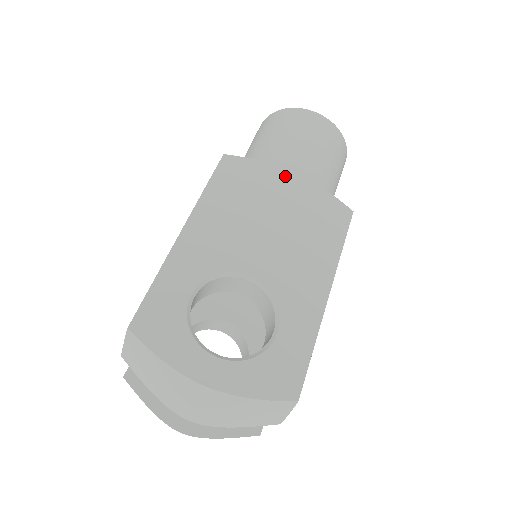
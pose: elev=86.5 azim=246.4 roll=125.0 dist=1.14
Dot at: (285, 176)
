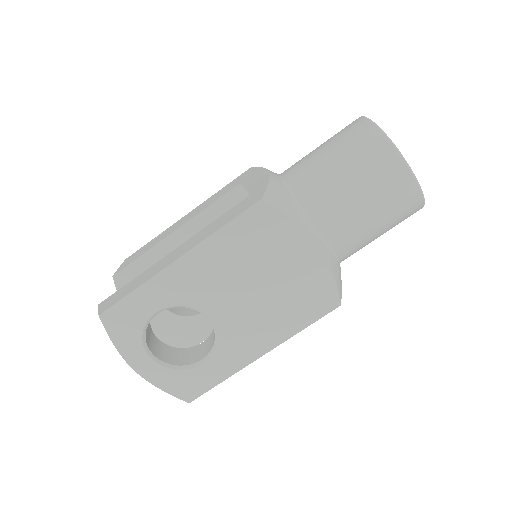
Dot at: (306, 247)
